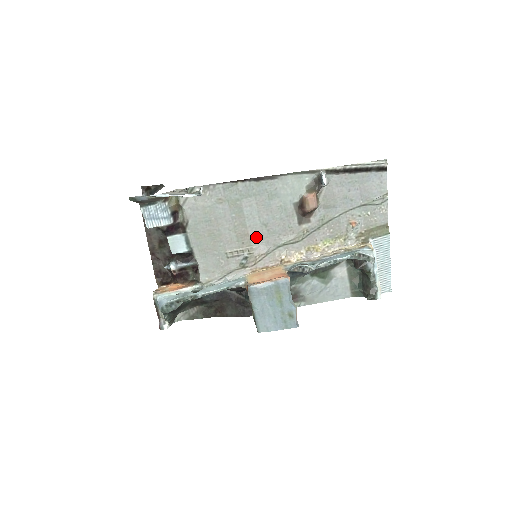
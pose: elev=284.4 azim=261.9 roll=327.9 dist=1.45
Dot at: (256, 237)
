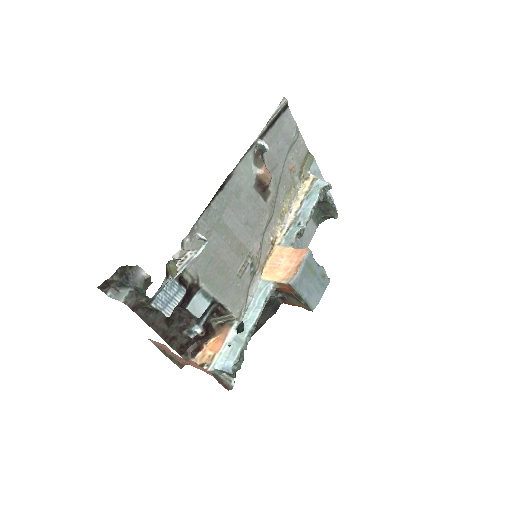
Dot at: (247, 240)
